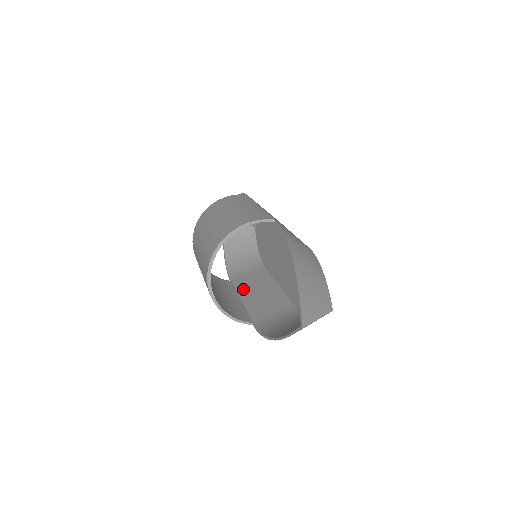
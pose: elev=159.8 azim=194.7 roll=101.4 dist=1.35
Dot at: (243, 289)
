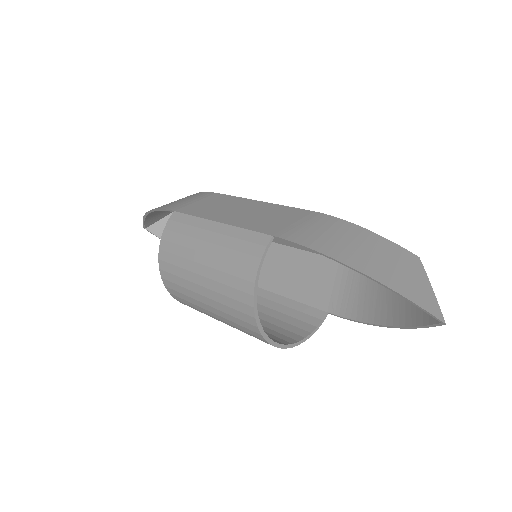
Dot at: (263, 280)
